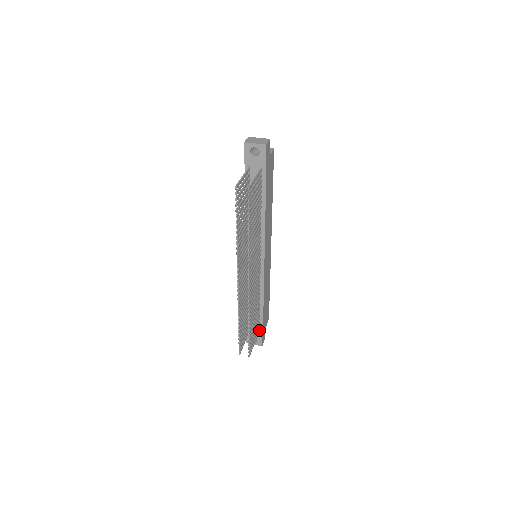
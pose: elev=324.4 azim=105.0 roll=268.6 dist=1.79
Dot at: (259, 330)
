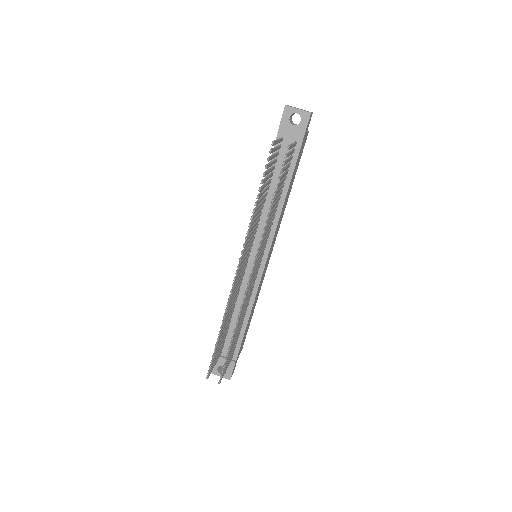
Dot at: (232, 357)
